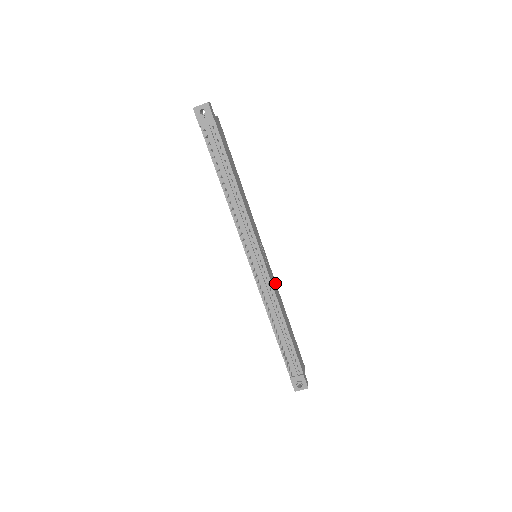
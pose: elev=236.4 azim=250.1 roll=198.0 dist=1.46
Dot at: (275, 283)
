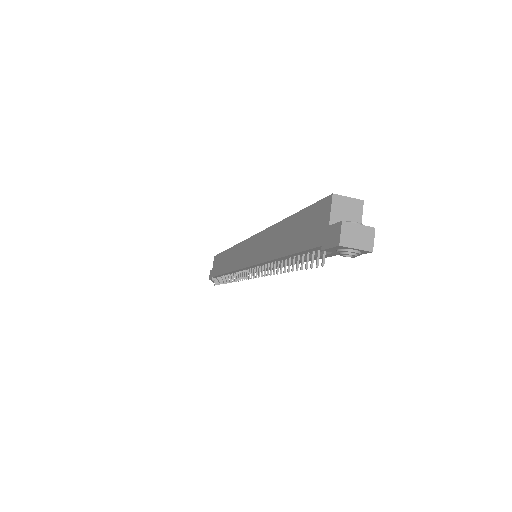
Dot at: occluded
